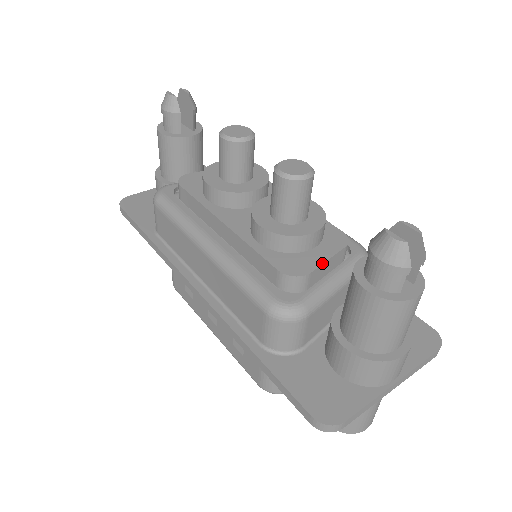
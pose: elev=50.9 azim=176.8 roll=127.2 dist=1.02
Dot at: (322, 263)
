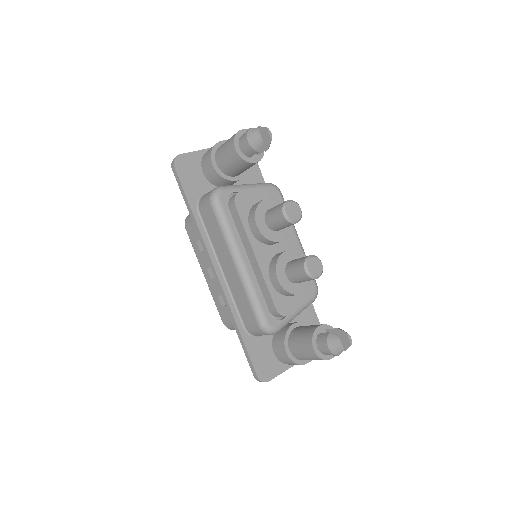
Dot at: occluded
